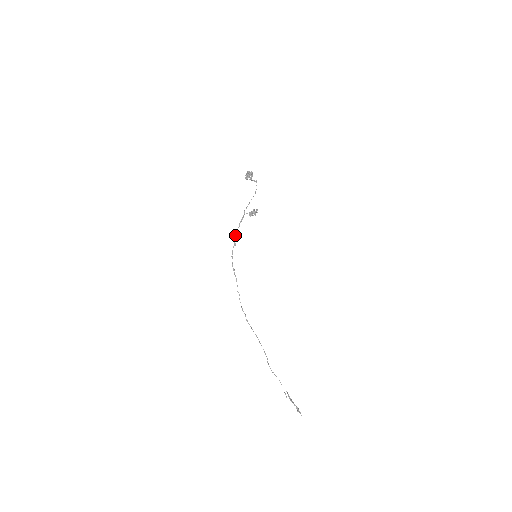
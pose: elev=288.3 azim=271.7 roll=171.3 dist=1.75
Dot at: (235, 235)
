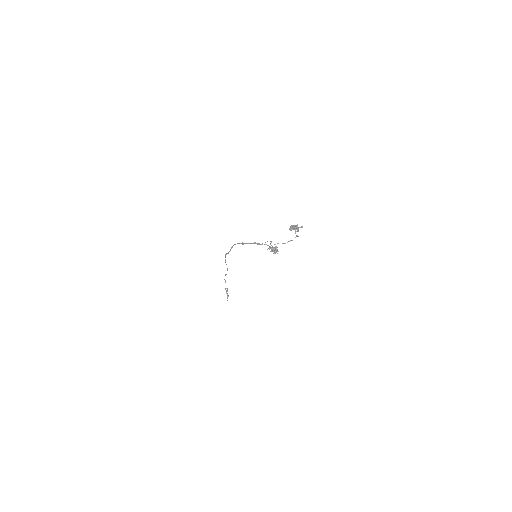
Dot at: (247, 243)
